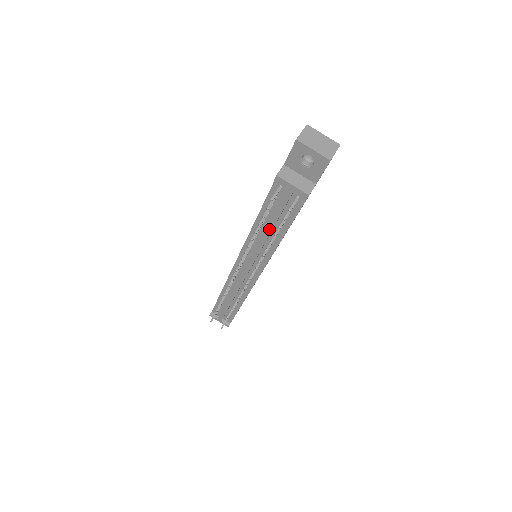
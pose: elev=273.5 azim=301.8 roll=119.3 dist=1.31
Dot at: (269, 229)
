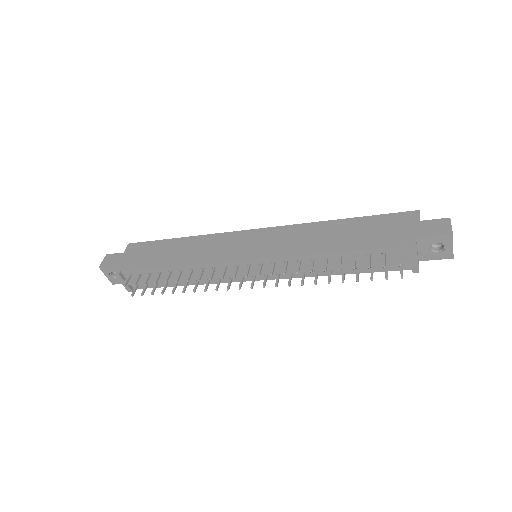
Dot at: (342, 267)
